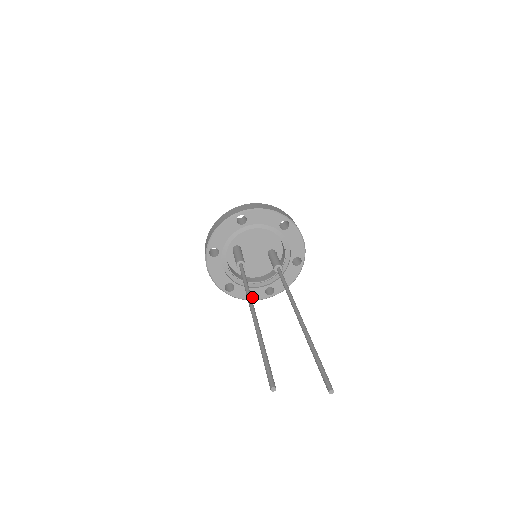
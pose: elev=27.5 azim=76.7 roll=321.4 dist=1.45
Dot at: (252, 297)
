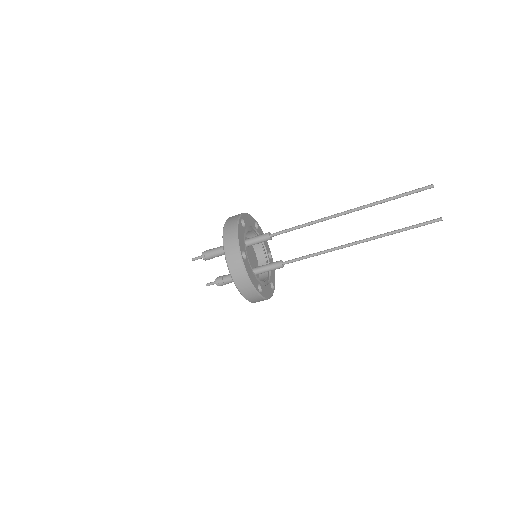
Dot at: (252, 280)
